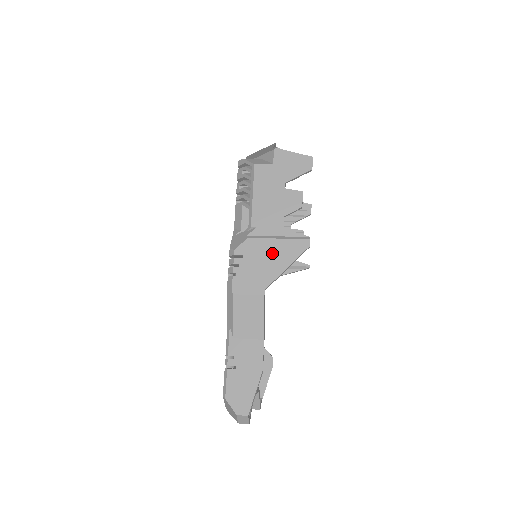
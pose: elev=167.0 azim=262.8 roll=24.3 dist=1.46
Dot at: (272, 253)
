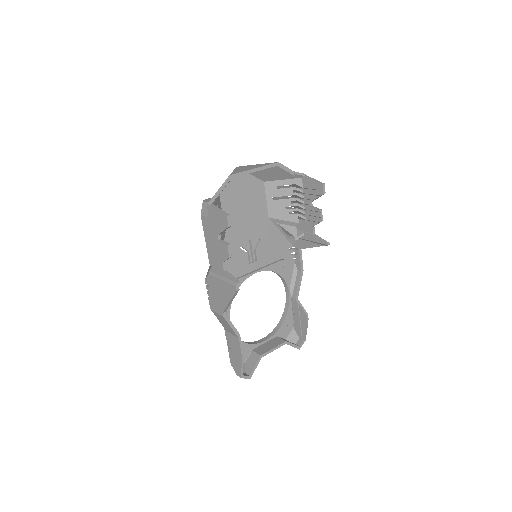
Dot at: (221, 289)
